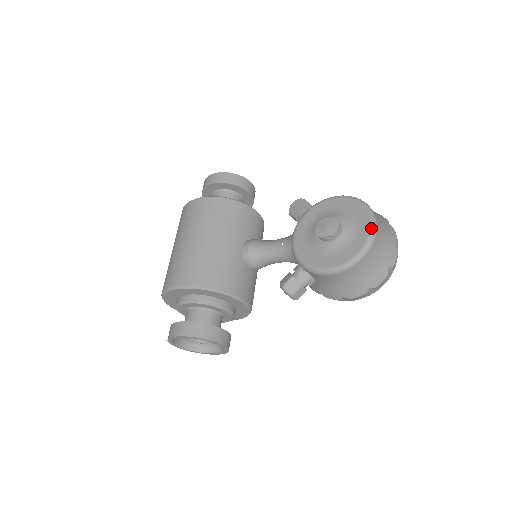
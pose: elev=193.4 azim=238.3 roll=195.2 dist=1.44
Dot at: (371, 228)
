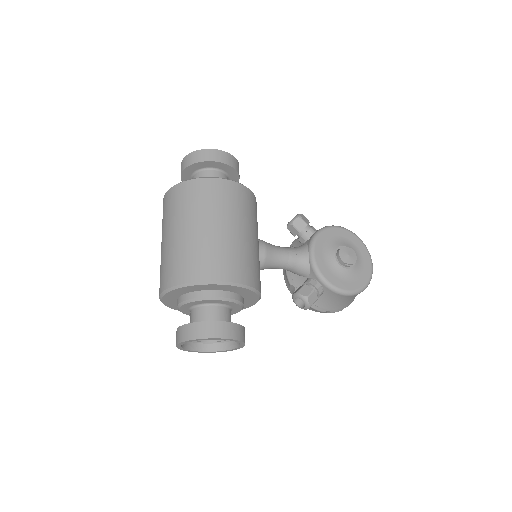
Dot at: (372, 265)
